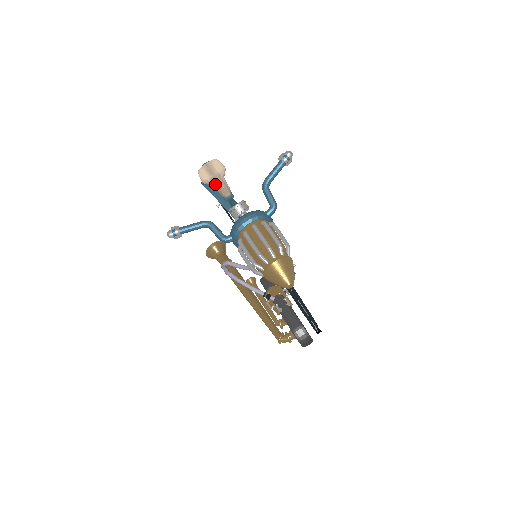
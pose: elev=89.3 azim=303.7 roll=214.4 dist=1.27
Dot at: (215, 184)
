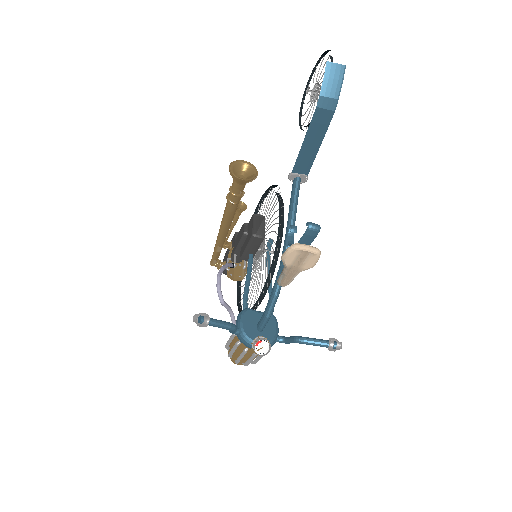
Dot at: (286, 273)
